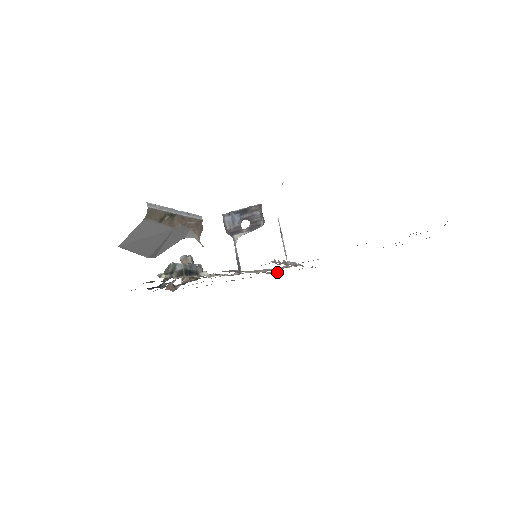
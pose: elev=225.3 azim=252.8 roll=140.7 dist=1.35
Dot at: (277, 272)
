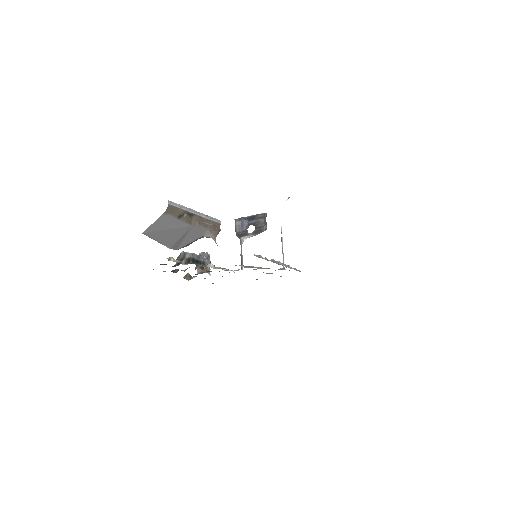
Dot at: occluded
